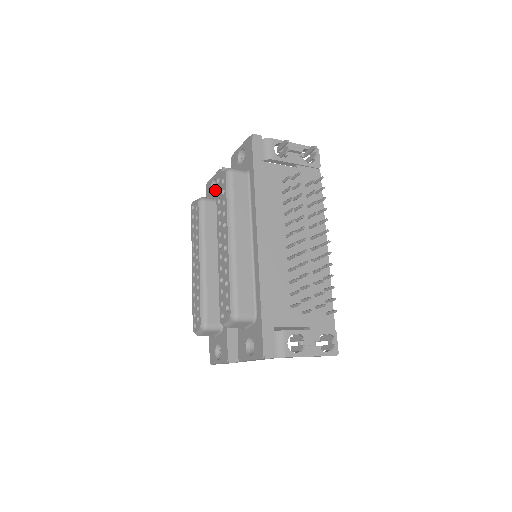
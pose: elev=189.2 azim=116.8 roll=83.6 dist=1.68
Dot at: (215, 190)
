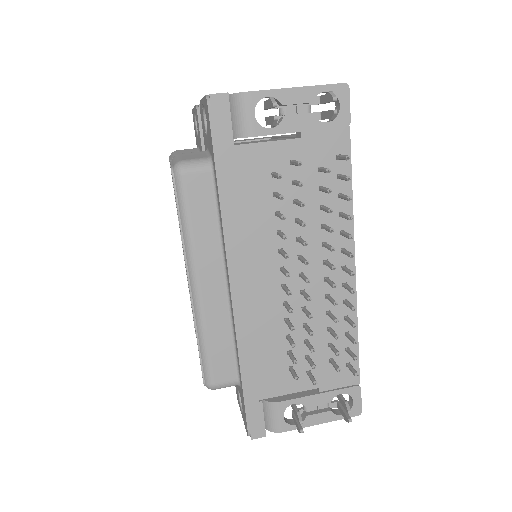
Dot at: occluded
